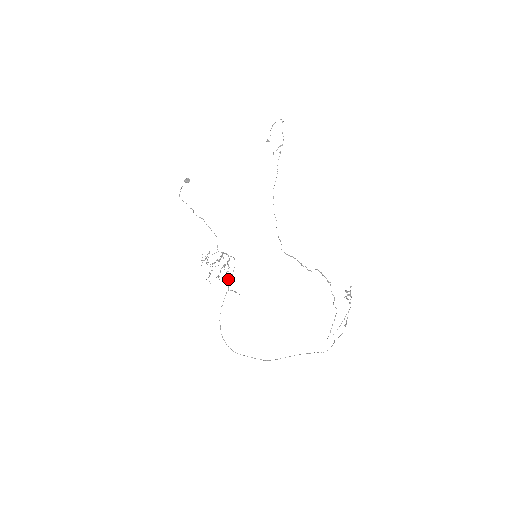
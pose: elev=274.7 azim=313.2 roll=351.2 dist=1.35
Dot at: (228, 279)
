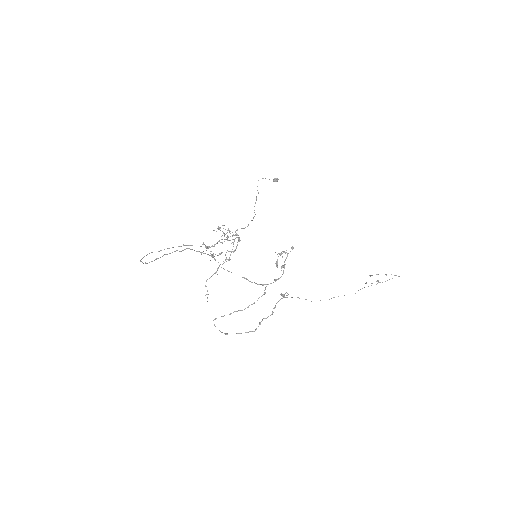
Dot at: (216, 272)
